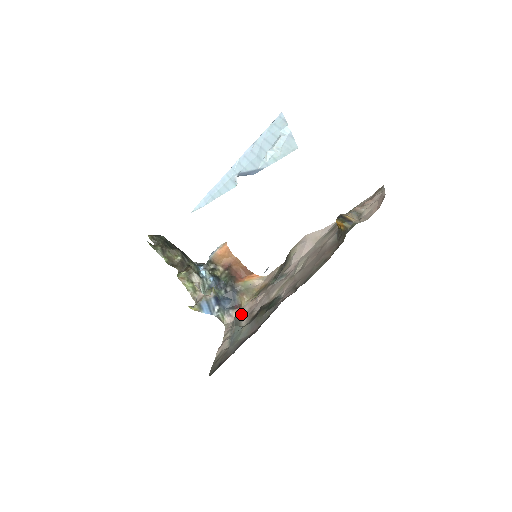
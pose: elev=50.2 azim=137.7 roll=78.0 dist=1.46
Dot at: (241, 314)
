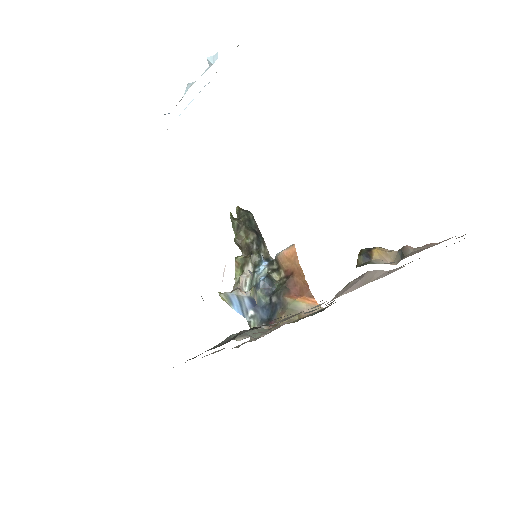
Dot at: occluded
